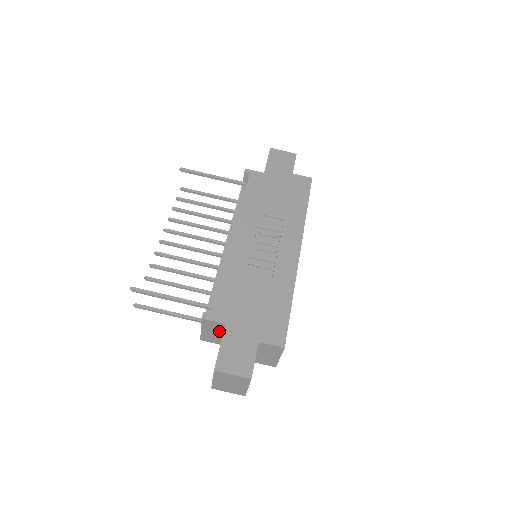
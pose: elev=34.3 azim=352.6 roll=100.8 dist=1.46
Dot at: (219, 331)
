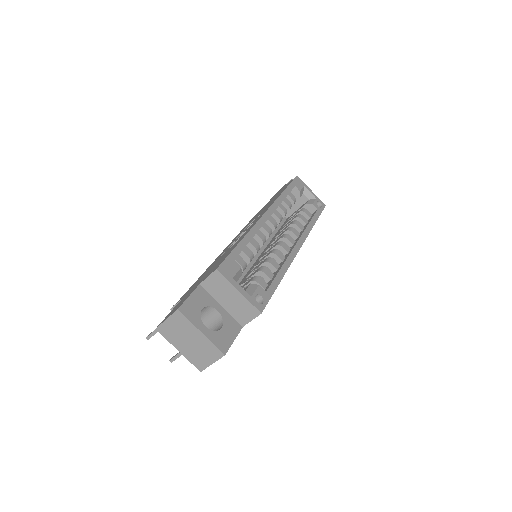
Dot at: occluded
